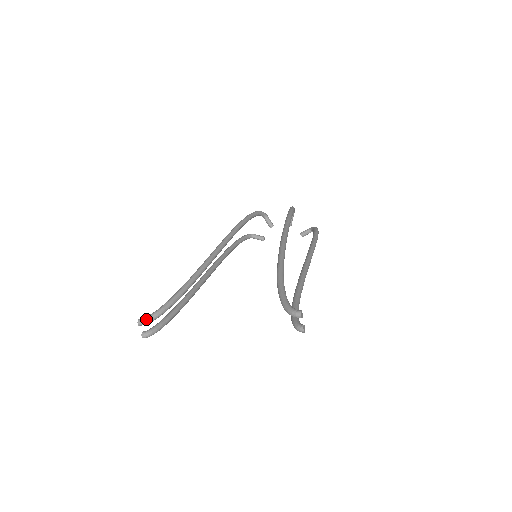
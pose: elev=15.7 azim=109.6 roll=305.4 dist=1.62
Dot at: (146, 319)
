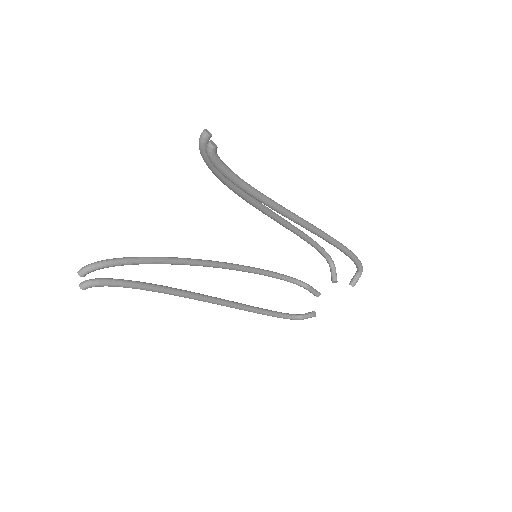
Dot at: (87, 265)
